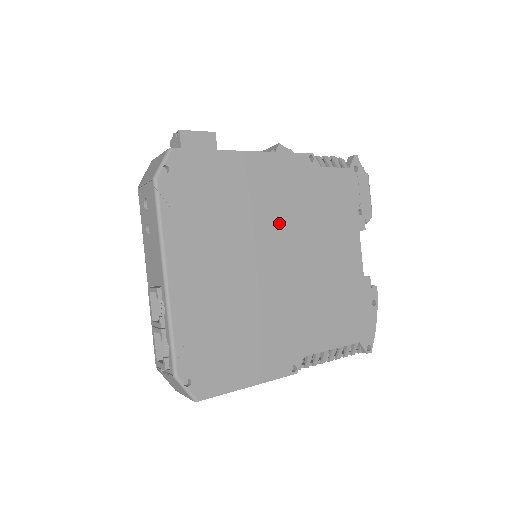
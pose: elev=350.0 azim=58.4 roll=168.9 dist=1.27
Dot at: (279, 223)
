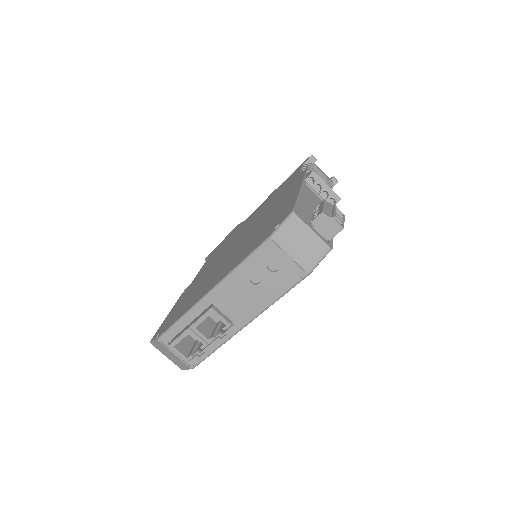
Dot at: occluded
